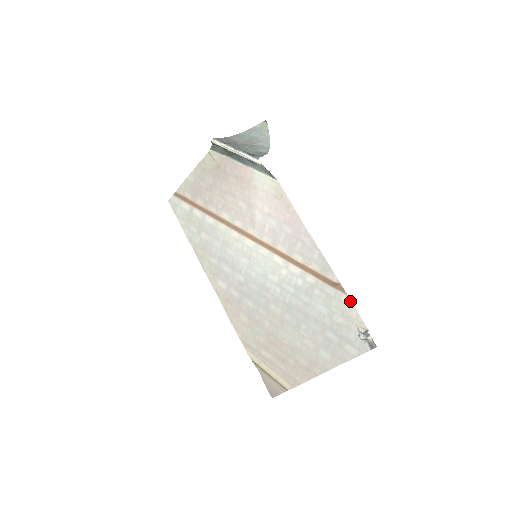
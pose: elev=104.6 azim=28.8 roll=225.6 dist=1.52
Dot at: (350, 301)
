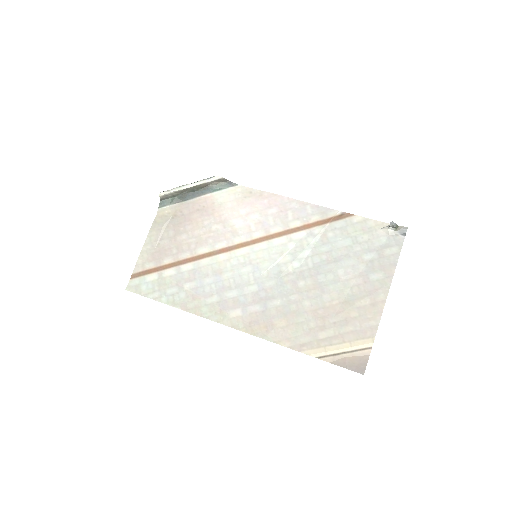
Dot at: (361, 217)
